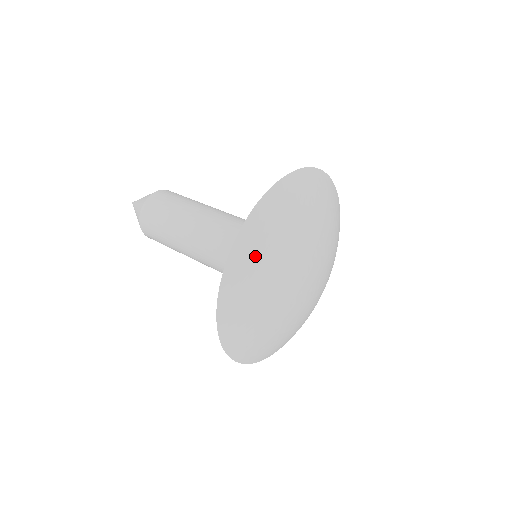
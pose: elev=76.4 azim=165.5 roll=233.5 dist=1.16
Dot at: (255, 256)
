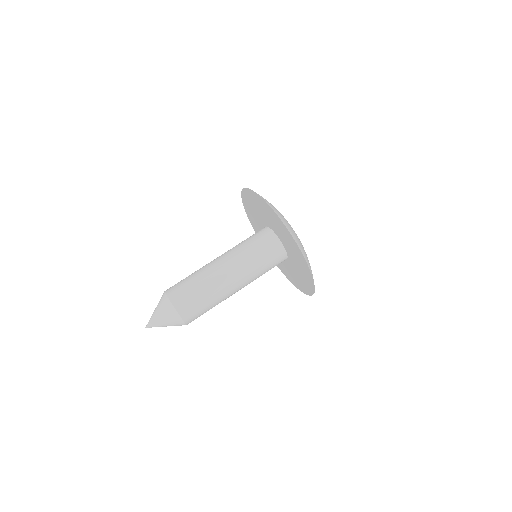
Dot at: (283, 217)
